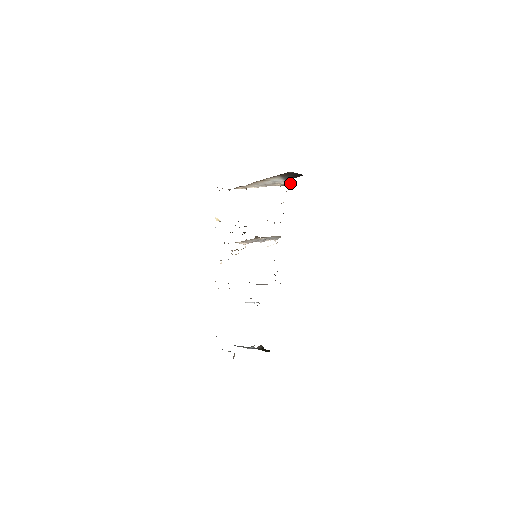
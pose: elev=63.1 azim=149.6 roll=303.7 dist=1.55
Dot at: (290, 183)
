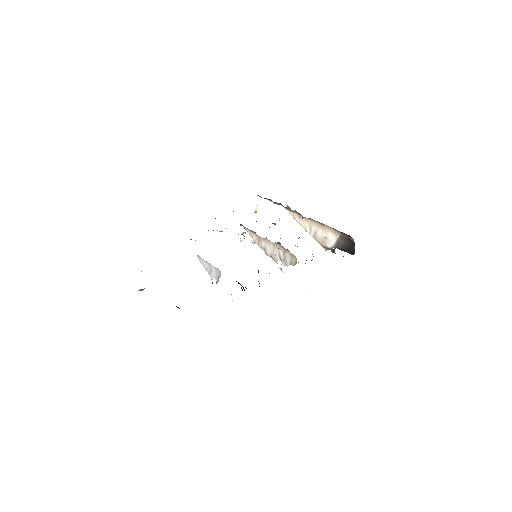
Dot at: (334, 251)
